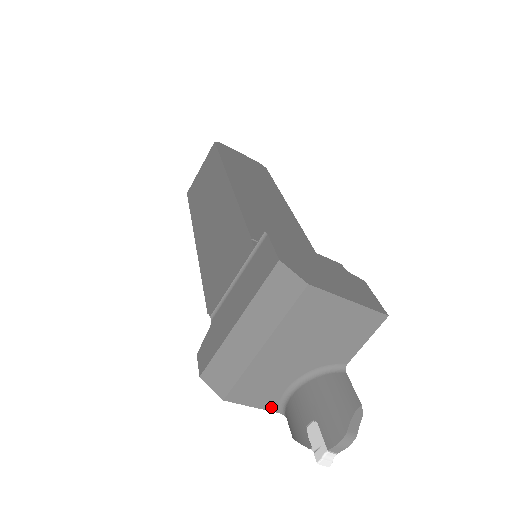
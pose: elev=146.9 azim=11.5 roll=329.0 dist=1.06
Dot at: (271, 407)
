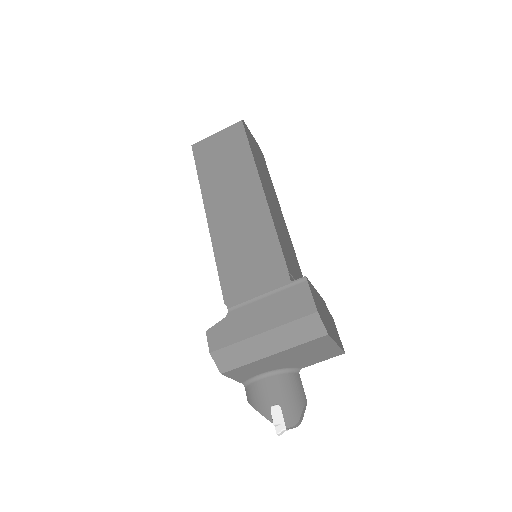
Dot at: (241, 380)
